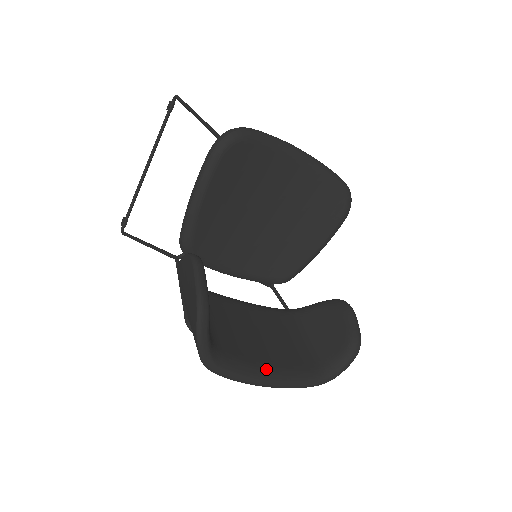
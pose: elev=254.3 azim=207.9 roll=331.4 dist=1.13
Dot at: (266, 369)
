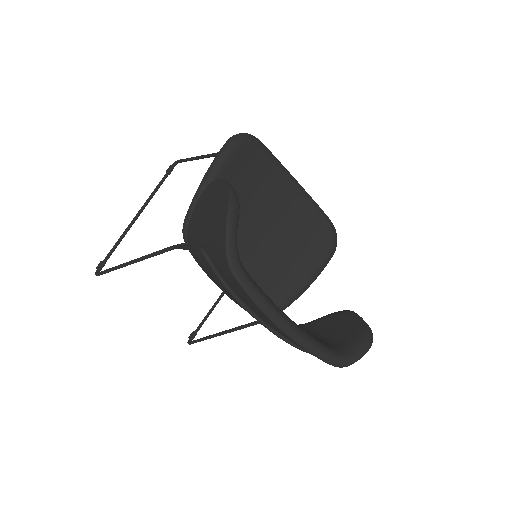
Dot at: (285, 314)
